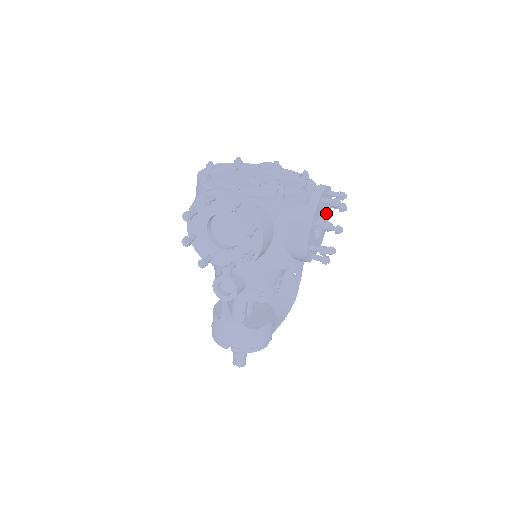
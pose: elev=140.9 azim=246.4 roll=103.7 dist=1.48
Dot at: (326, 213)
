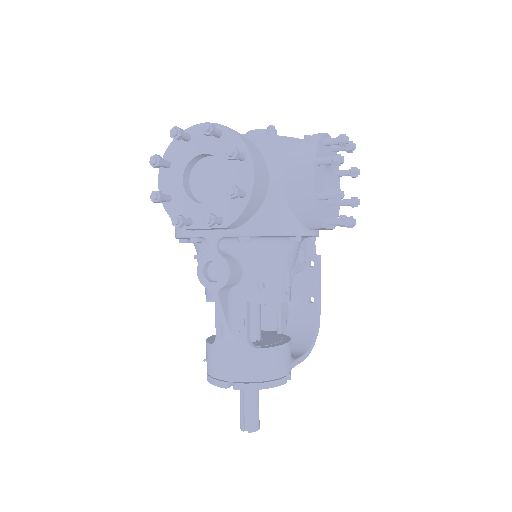
Dot at: (335, 180)
